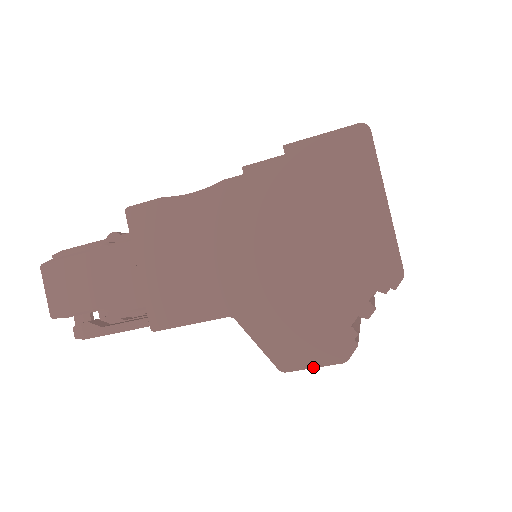
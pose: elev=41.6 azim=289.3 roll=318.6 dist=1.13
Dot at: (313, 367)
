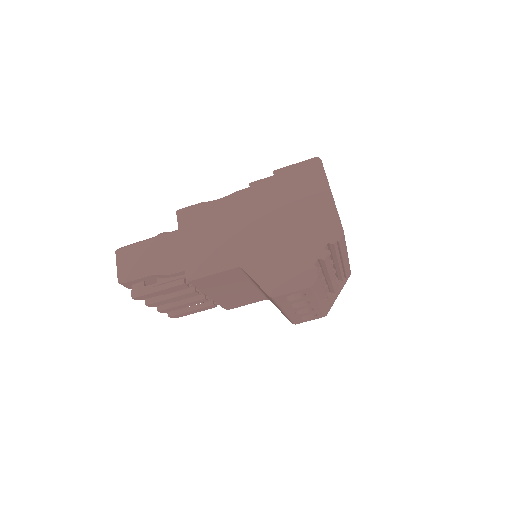
Dot at: (291, 292)
